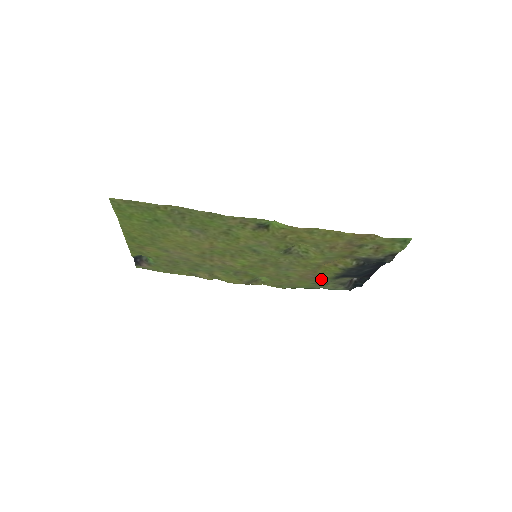
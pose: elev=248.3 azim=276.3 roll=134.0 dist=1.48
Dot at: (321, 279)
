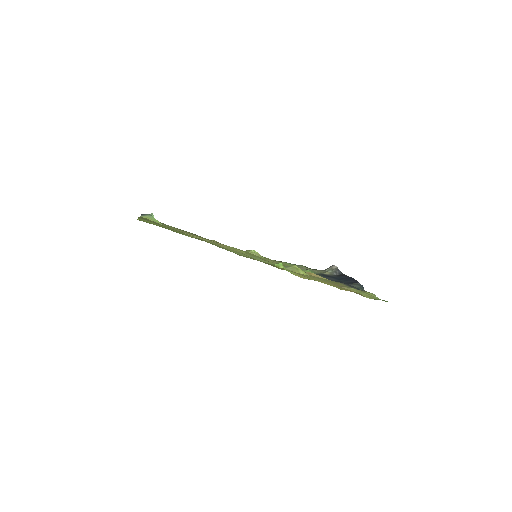
Dot at: (305, 270)
